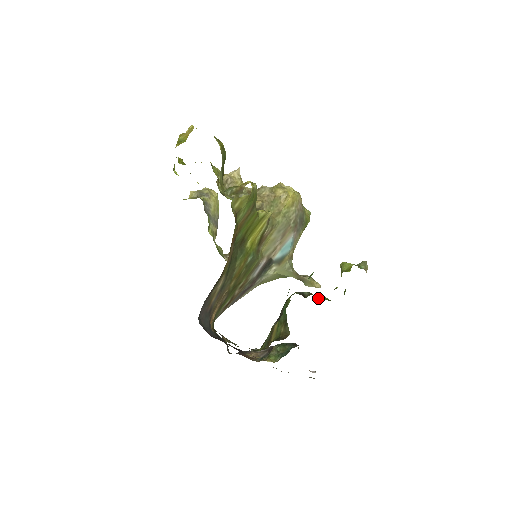
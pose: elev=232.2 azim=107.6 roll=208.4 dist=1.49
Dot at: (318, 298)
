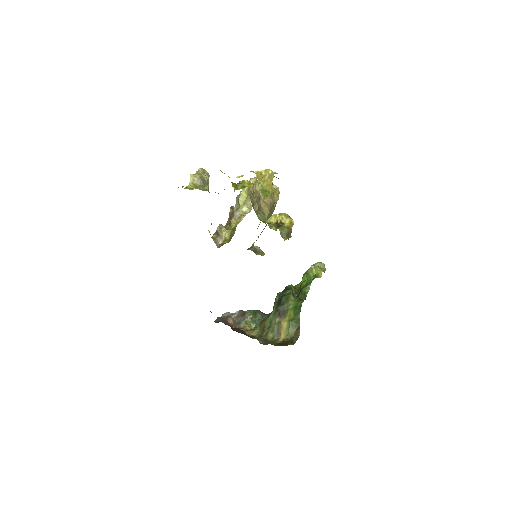
Dot at: (292, 289)
